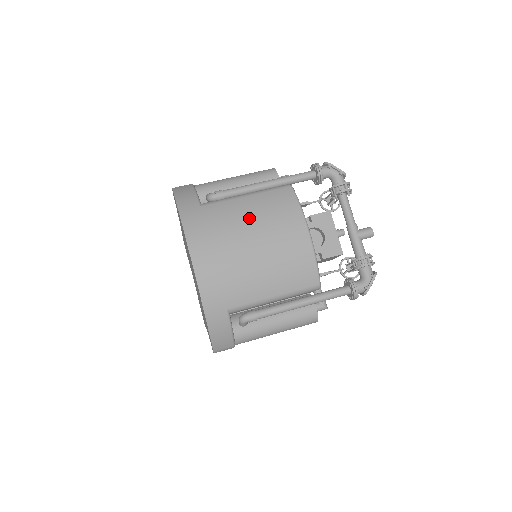
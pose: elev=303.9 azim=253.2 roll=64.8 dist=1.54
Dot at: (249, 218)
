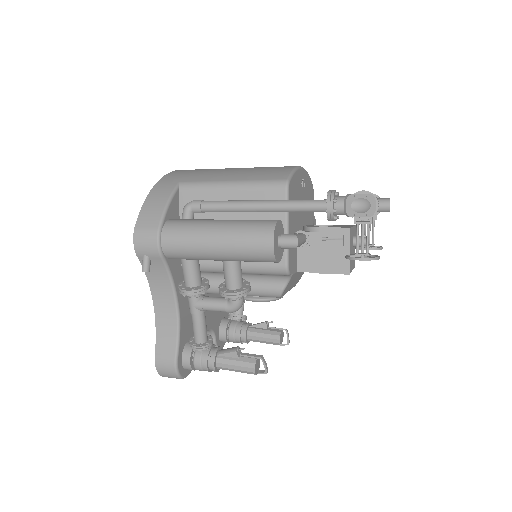
Dot at: occluded
